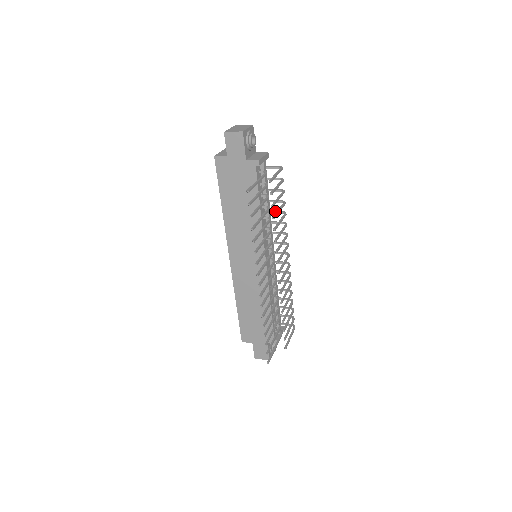
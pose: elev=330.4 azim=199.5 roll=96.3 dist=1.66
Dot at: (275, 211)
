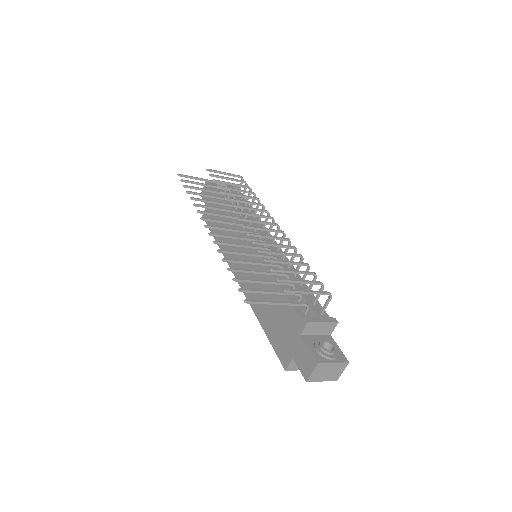
Dot at: occluded
